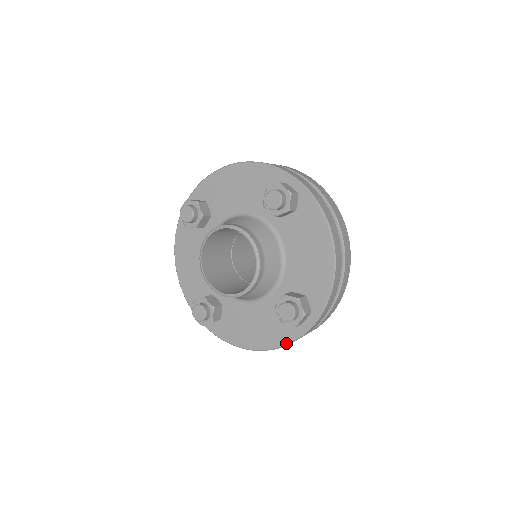
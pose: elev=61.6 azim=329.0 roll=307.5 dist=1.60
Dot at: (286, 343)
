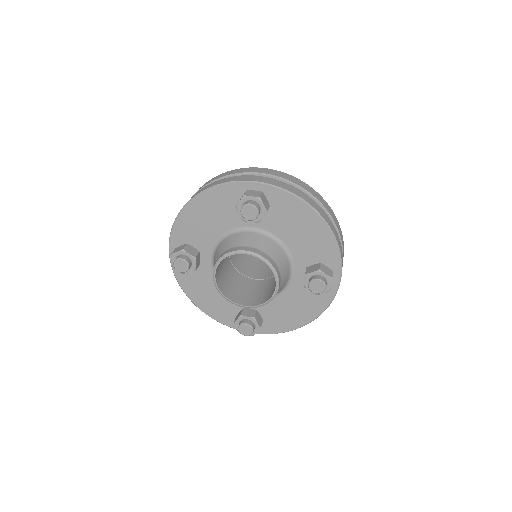
Dot at: (328, 305)
